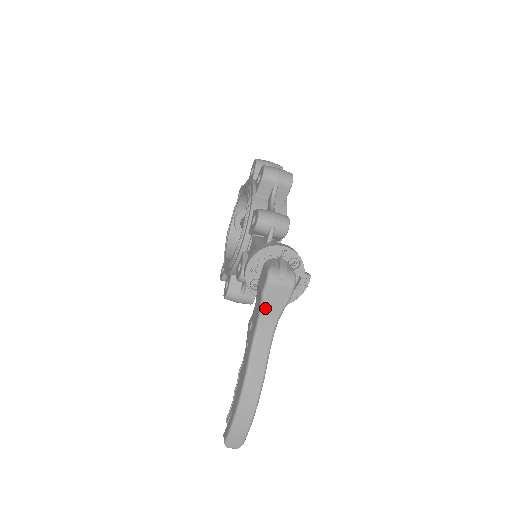
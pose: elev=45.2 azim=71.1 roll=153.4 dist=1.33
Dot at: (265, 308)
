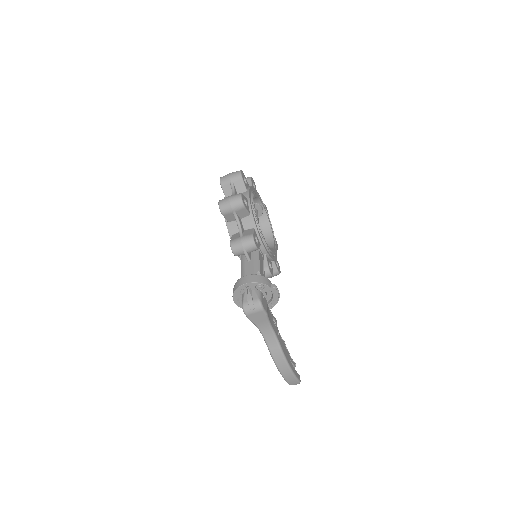
Dot at: (256, 324)
